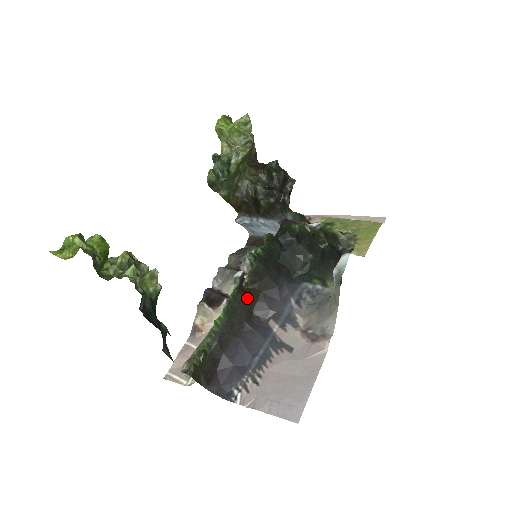
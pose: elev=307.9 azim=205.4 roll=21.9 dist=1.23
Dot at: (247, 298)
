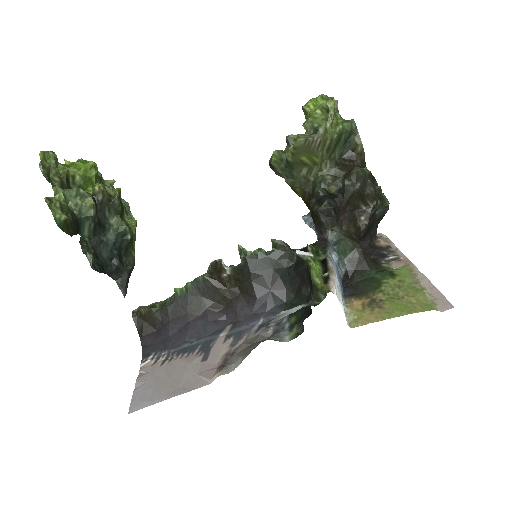
Dot at: (219, 289)
